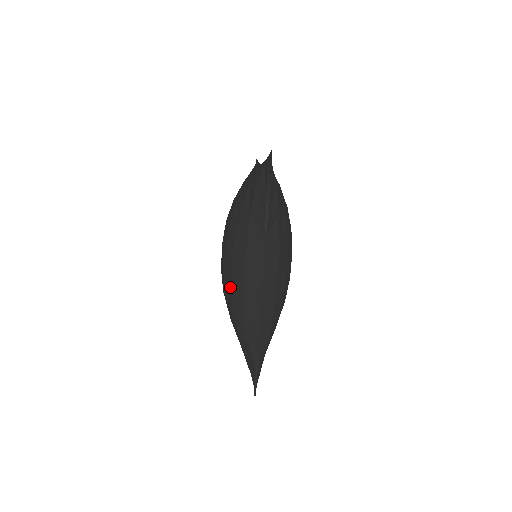
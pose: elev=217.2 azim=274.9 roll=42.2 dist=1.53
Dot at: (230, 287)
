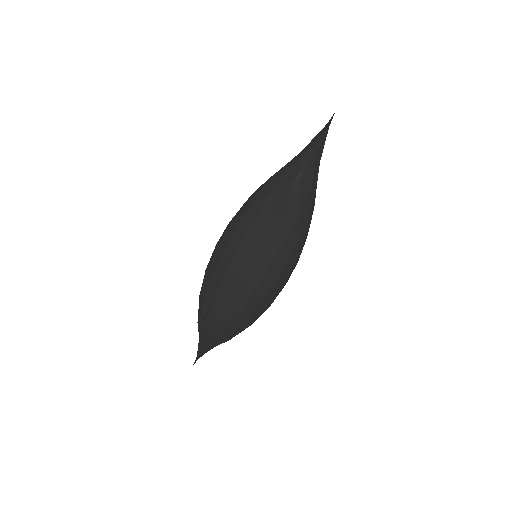
Dot at: occluded
